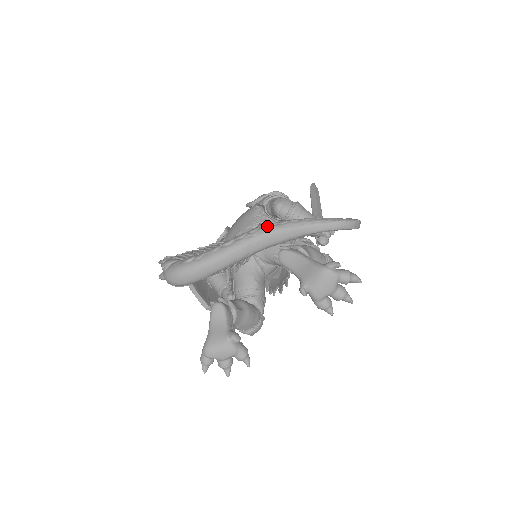
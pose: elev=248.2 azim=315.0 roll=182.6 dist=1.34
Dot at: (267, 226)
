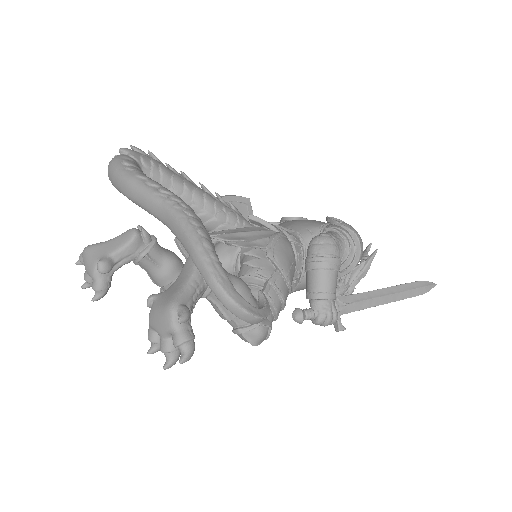
Dot at: (183, 207)
